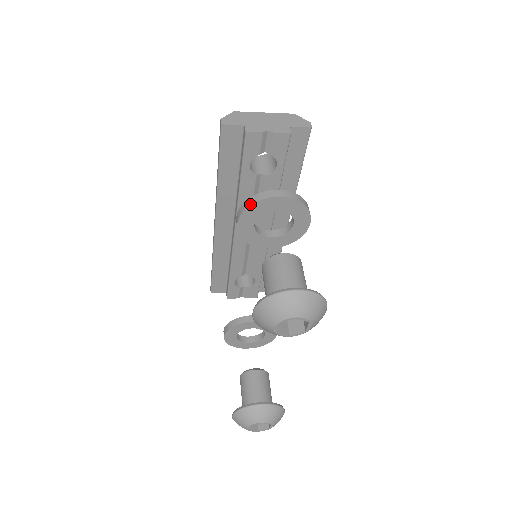
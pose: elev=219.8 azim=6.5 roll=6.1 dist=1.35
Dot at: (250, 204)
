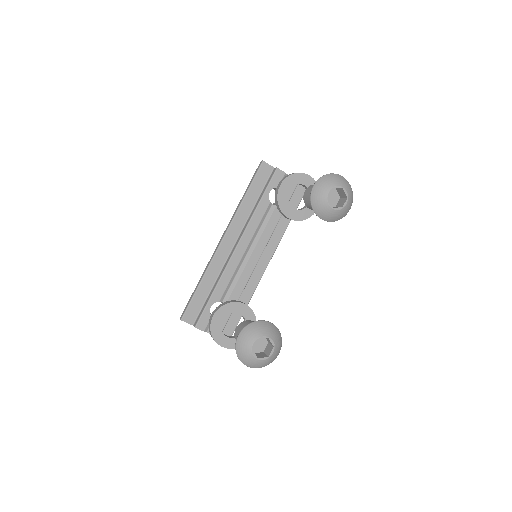
Dot at: (293, 173)
